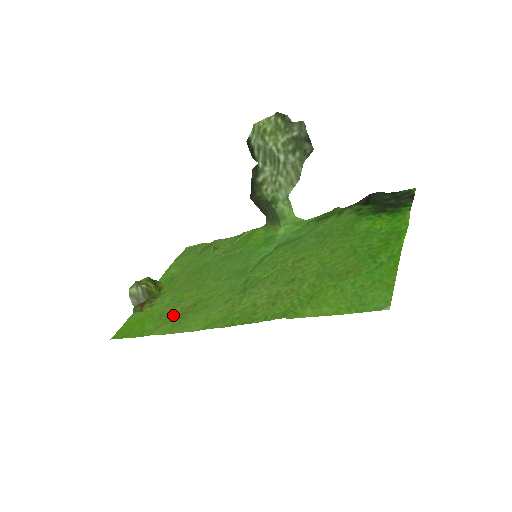
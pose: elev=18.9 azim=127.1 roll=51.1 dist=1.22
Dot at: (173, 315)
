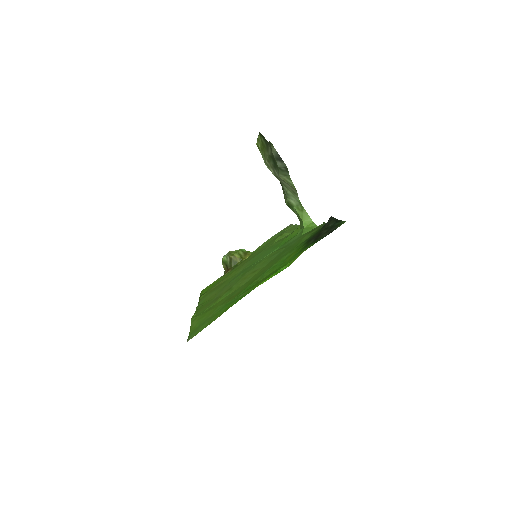
Dot at: (214, 287)
